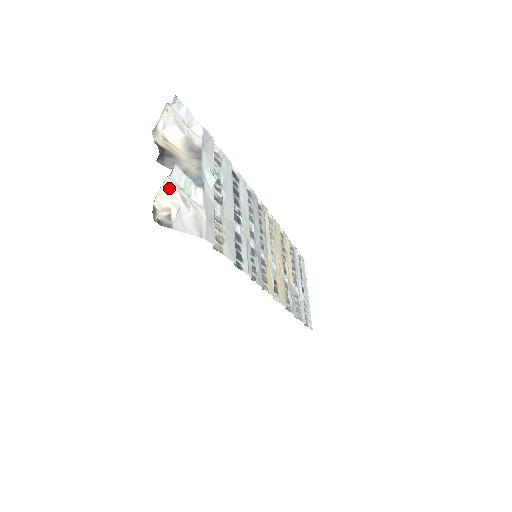
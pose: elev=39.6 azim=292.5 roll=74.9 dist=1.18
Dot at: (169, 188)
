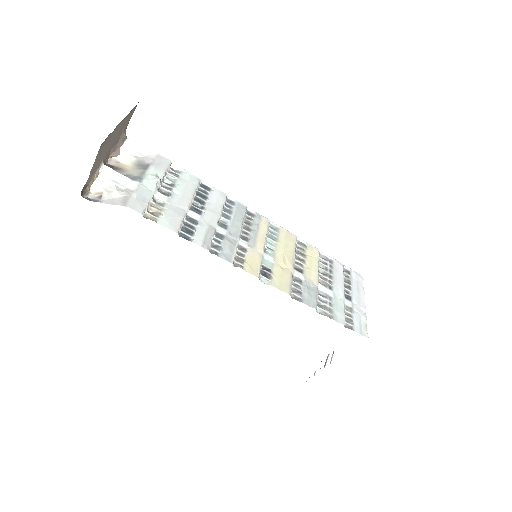
Dot at: (104, 182)
